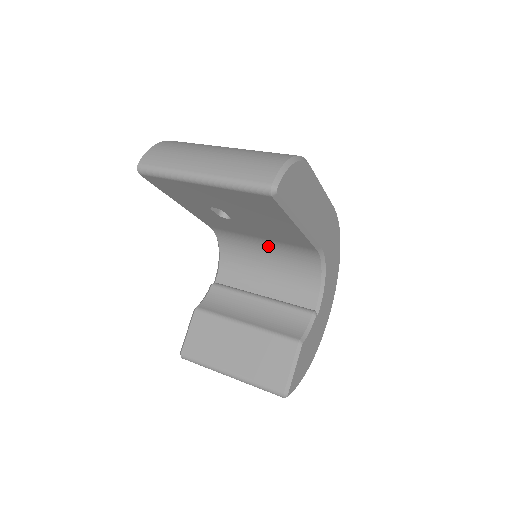
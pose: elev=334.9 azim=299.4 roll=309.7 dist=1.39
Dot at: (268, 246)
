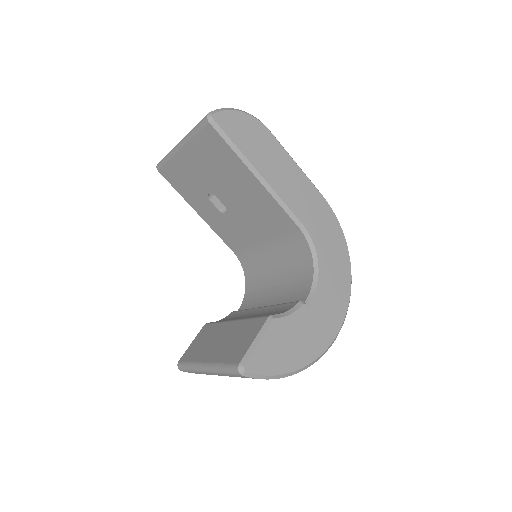
Dot at: (272, 252)
